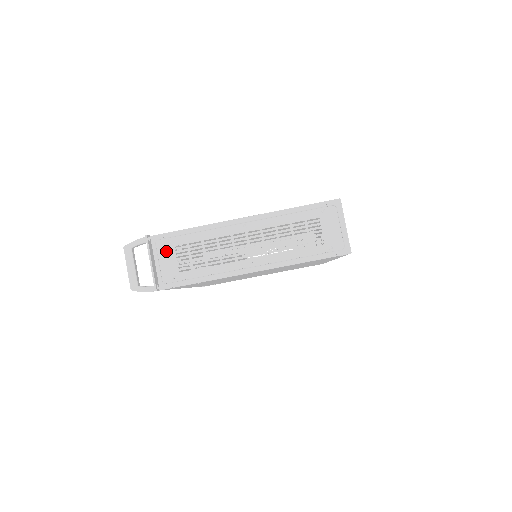
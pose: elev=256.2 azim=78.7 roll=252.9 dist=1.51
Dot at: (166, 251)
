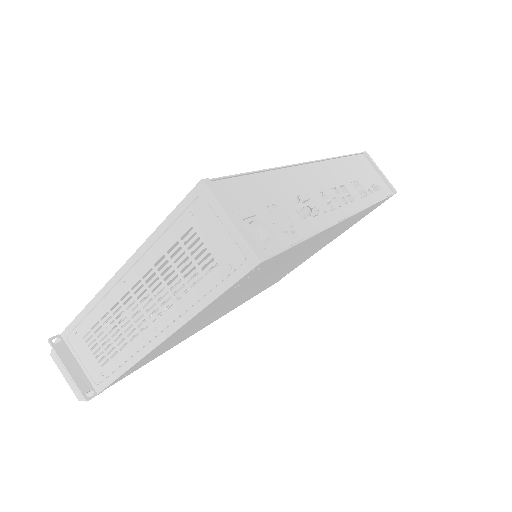
Dot at: (79, 346)
